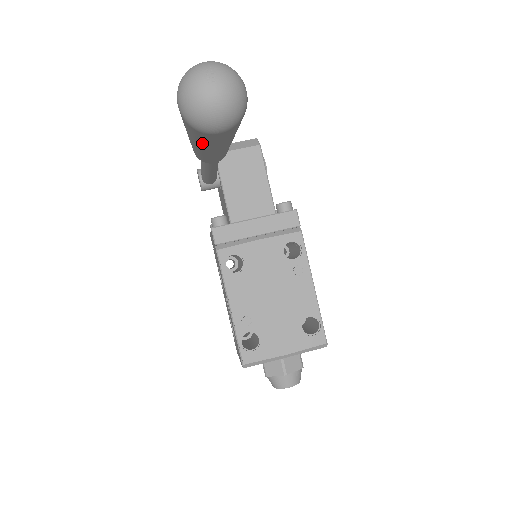
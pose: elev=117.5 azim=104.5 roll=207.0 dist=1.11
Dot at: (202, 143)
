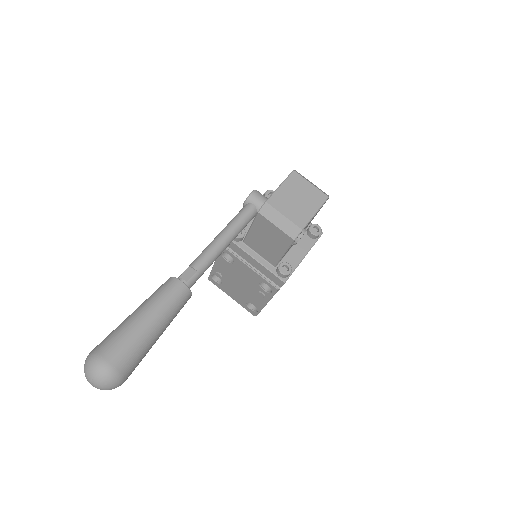
Dot at: occluded
